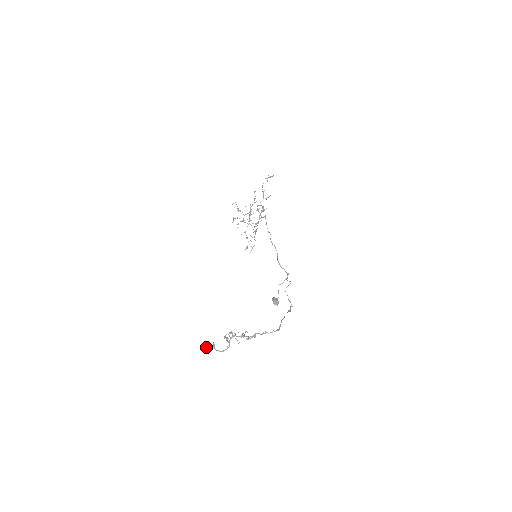
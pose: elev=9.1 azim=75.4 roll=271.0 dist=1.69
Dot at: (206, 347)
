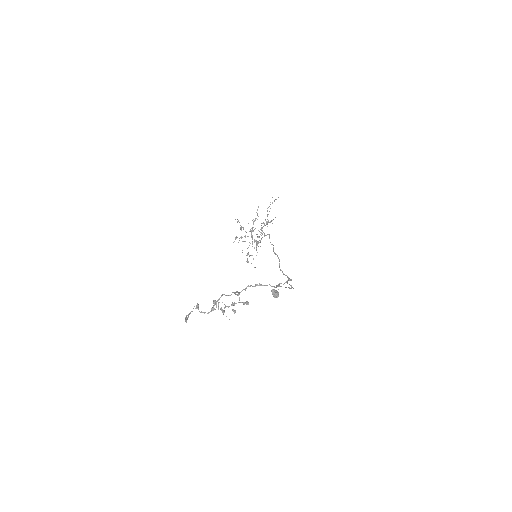
Dot at: (189, 314)
